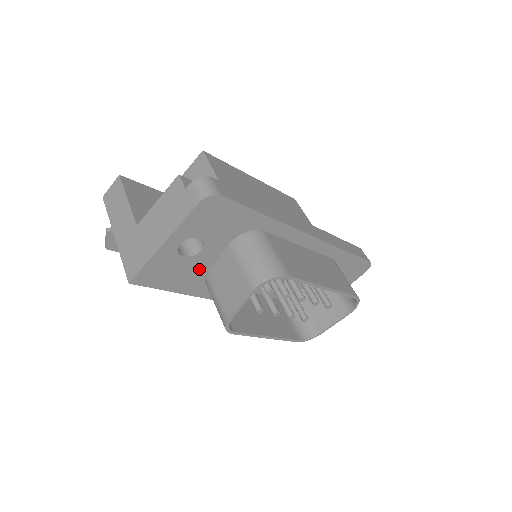
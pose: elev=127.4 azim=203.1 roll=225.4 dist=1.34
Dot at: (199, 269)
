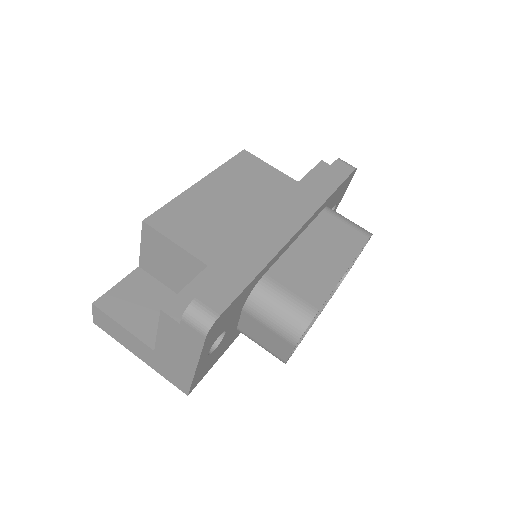
Dot at: (230, 335)
